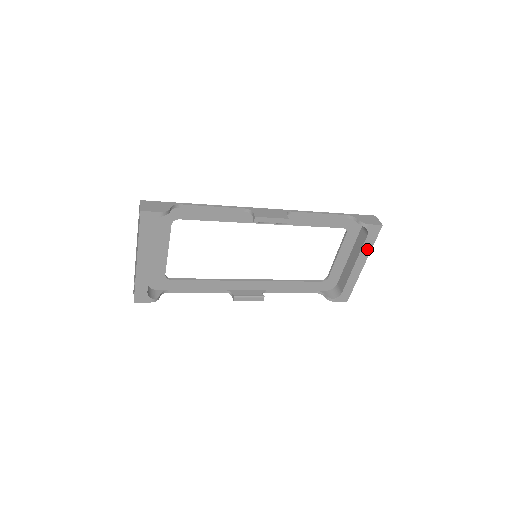
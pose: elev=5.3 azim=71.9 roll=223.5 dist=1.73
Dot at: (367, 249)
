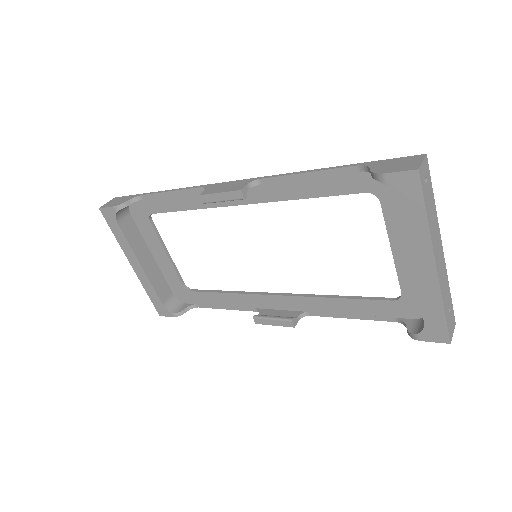
Dot at: (418, 228)
